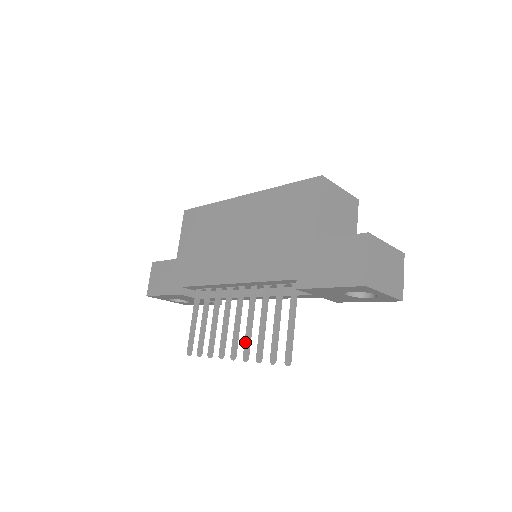
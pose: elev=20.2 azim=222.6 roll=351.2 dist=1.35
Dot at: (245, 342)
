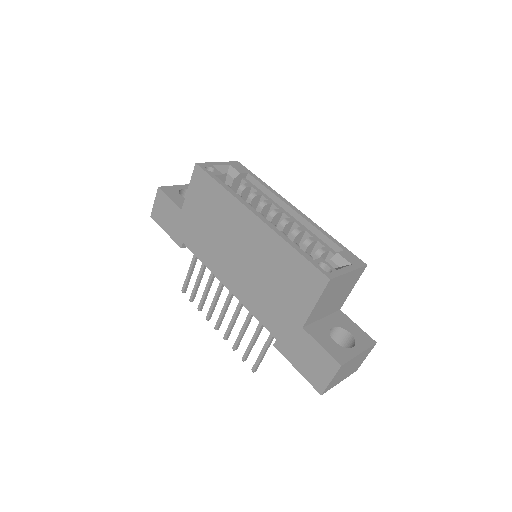
Dot at: (227, 329)
